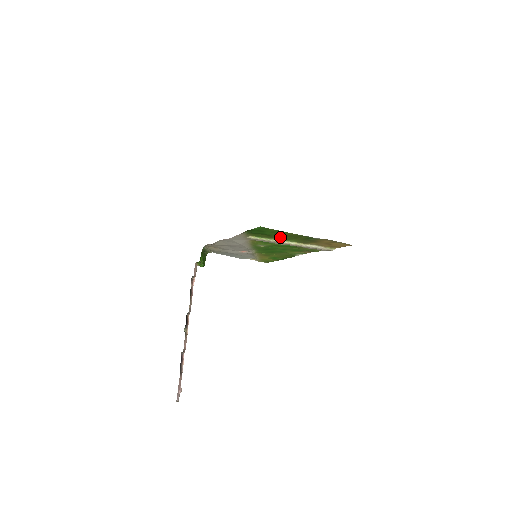
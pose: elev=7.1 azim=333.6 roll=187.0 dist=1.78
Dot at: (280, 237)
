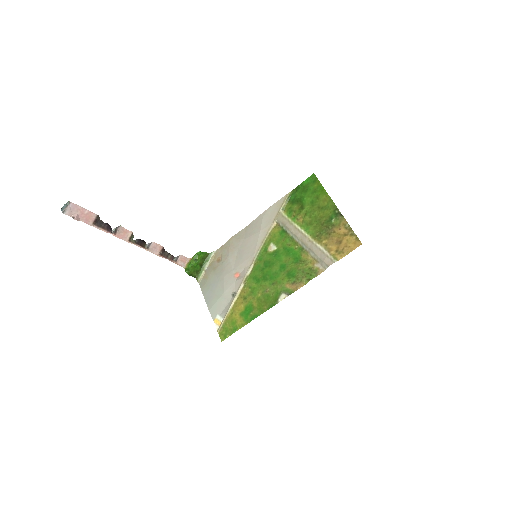
Dot at: (307, 216)
